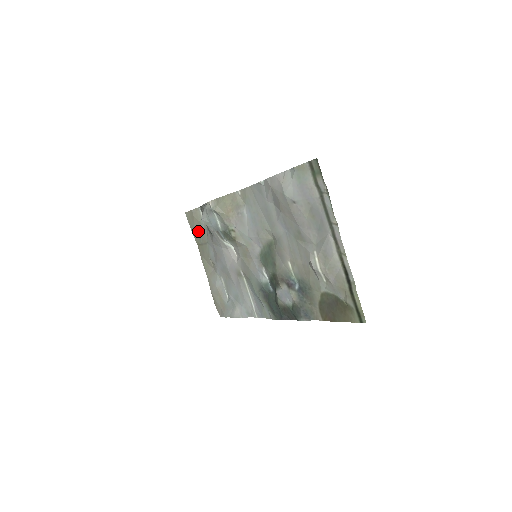
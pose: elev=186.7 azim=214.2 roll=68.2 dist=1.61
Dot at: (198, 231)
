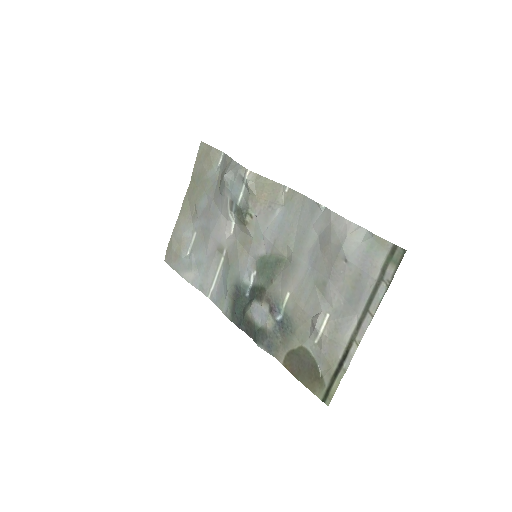
Dot at: (203, 172)
